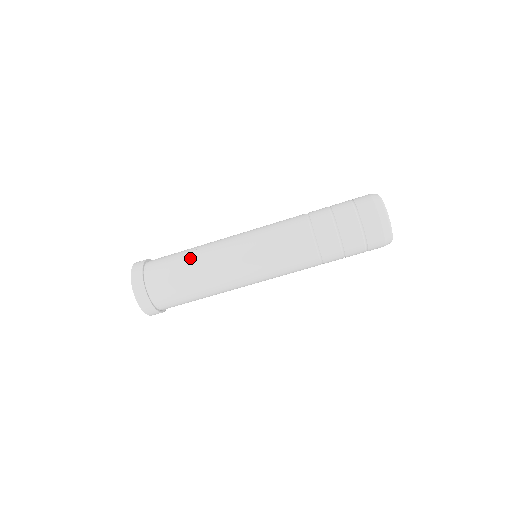
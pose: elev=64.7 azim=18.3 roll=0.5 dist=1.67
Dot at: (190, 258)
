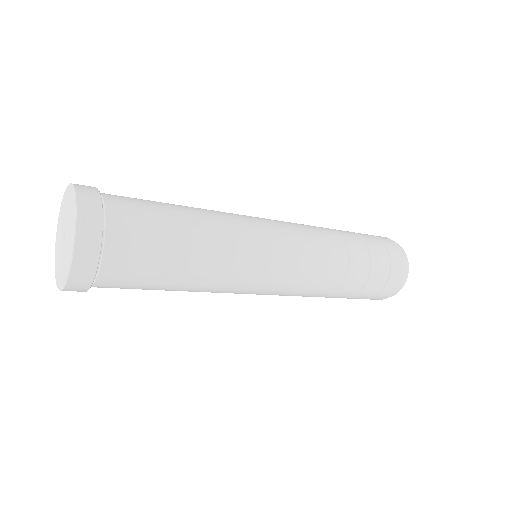
Dot at: (191, 256)
